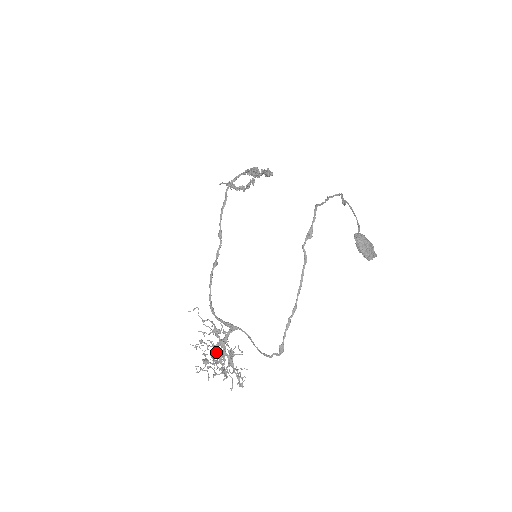
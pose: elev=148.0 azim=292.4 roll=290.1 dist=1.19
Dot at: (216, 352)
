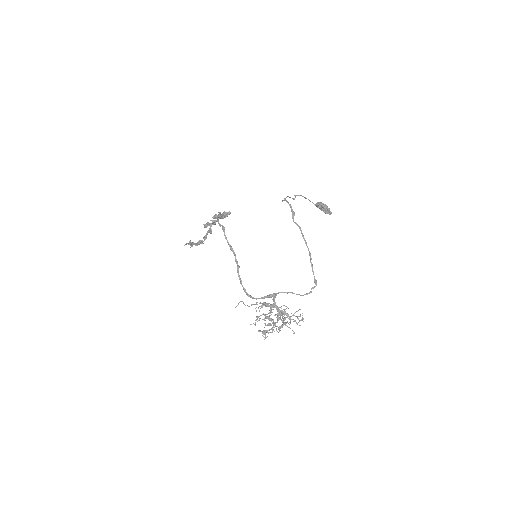
Dot at: (270, 319)
